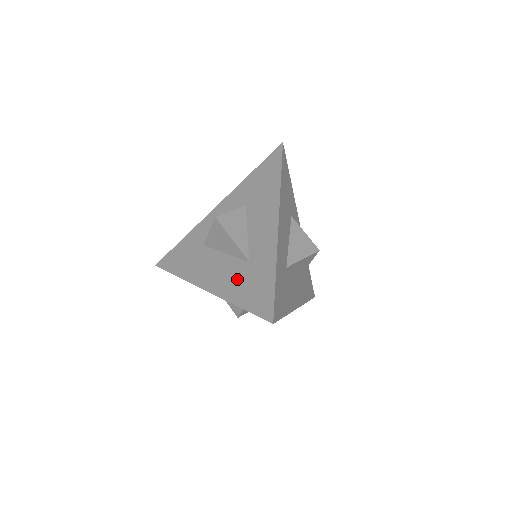
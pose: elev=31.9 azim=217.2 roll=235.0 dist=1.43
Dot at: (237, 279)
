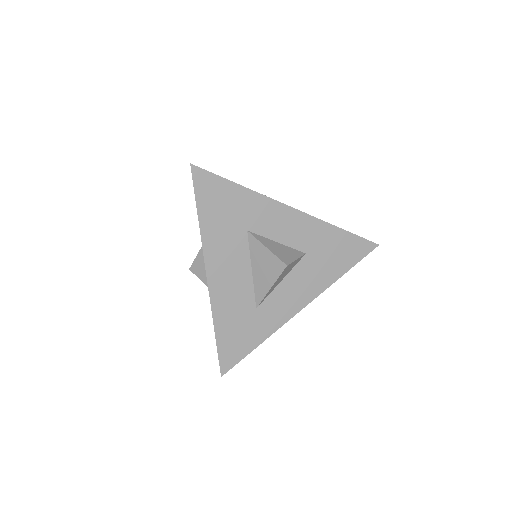
Dot at: (236, 309)
